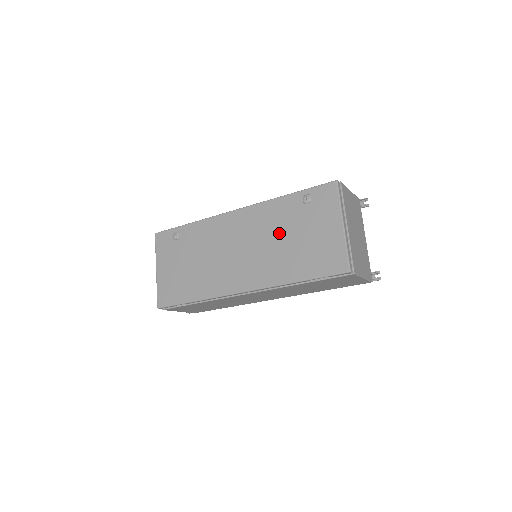
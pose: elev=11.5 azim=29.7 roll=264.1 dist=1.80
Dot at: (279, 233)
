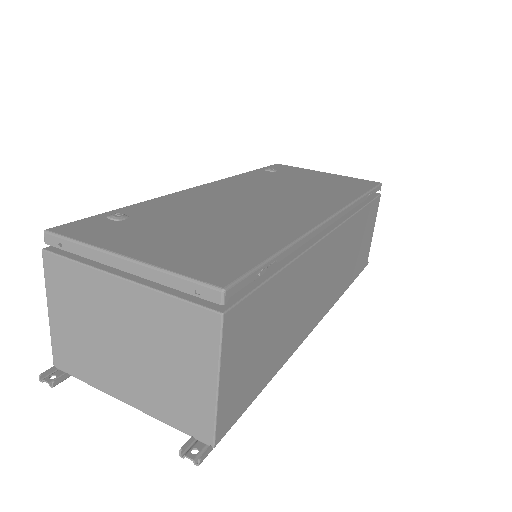
Dot at: (284, 184)
